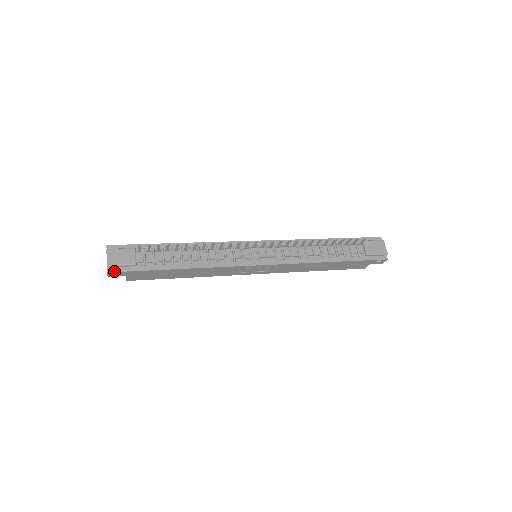
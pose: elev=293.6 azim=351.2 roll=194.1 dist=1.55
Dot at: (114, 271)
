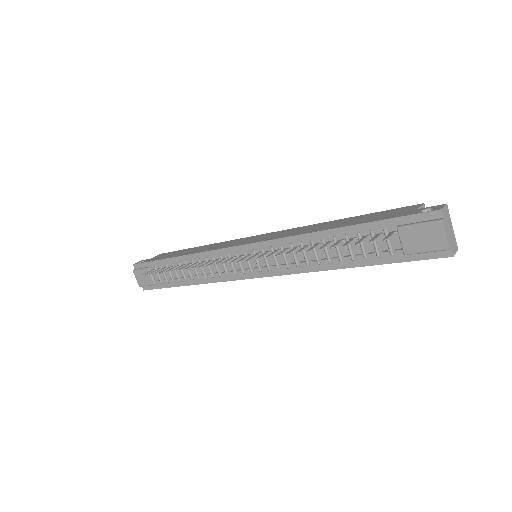
Dot at: (147, 289)
